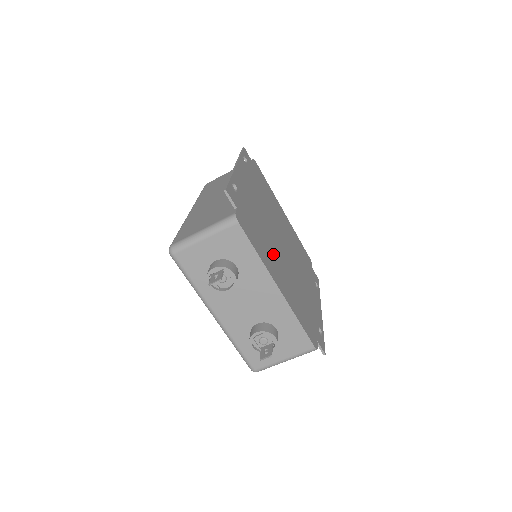
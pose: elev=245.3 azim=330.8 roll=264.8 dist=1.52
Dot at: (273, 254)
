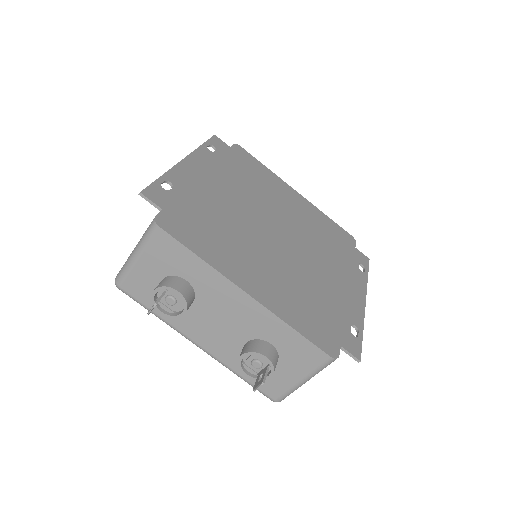
Dot at: (246, 250)
